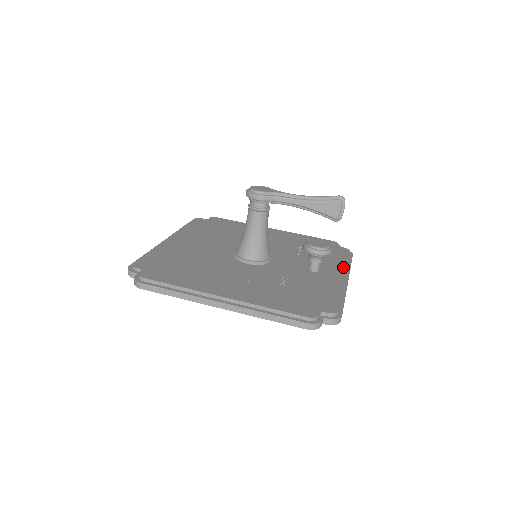
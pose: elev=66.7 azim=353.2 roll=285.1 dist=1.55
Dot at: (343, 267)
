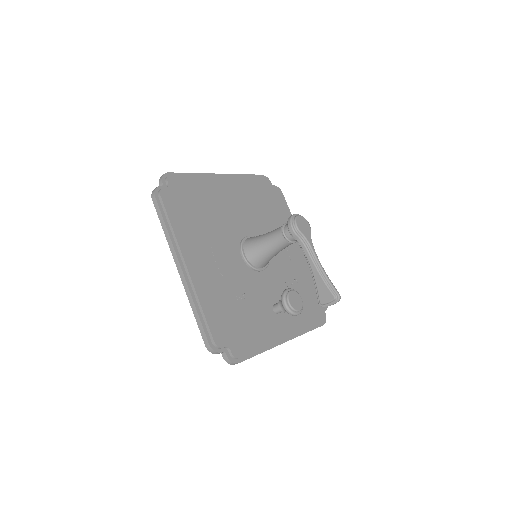
Dot at: (298, 329)
